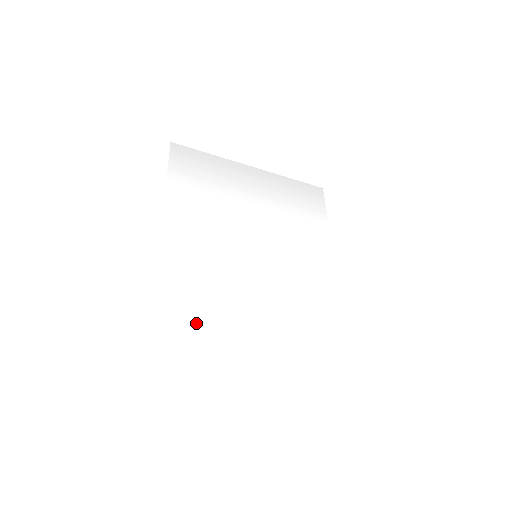
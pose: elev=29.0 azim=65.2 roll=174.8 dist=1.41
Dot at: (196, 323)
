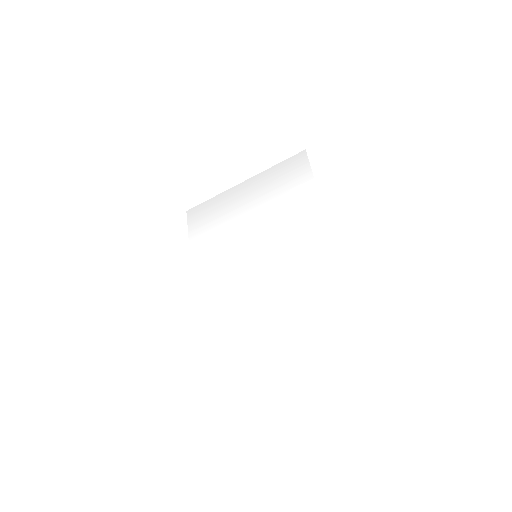
Dot at: (222, 334)
